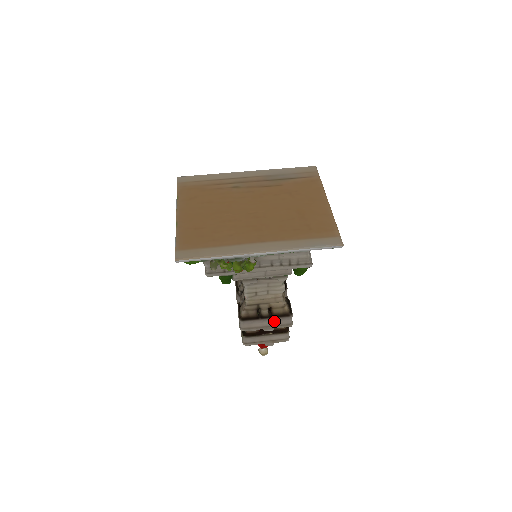
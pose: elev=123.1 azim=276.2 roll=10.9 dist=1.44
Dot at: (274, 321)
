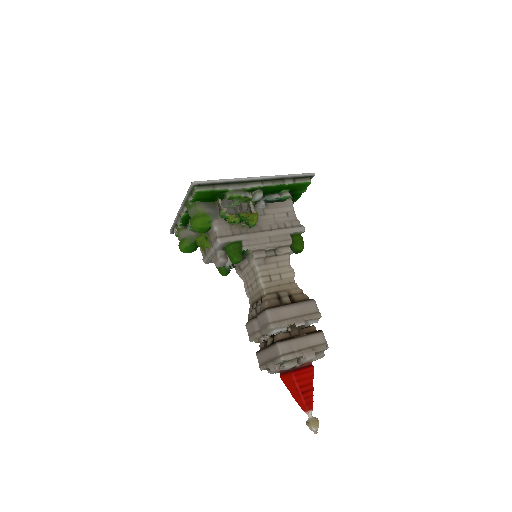
Dot at: (300, 307)
